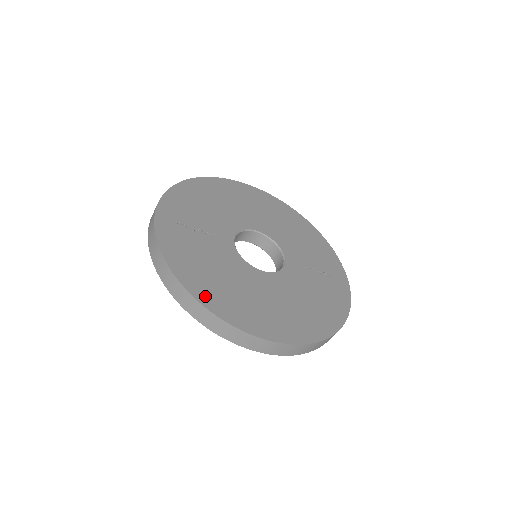
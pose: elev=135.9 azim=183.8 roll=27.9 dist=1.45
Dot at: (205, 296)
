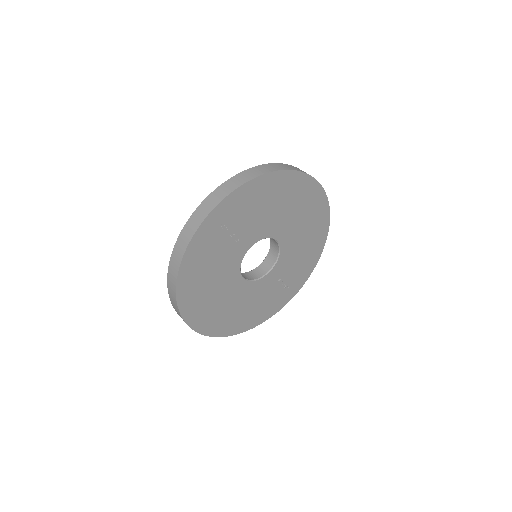
Dot at: (185, 295)
